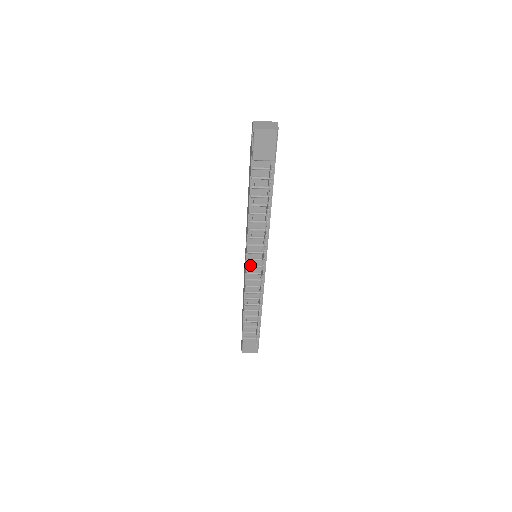
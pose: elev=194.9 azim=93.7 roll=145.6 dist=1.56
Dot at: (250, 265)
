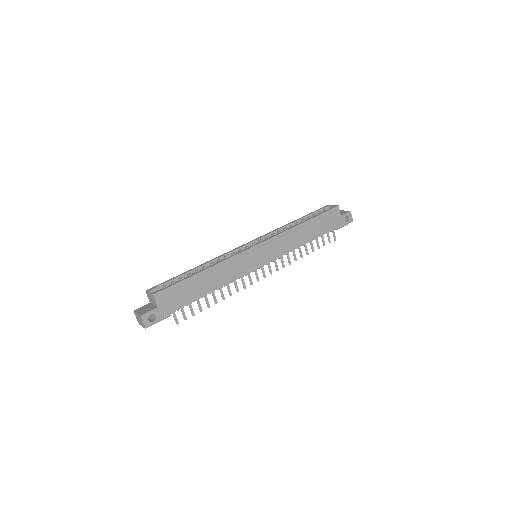
Dot at: occluded
